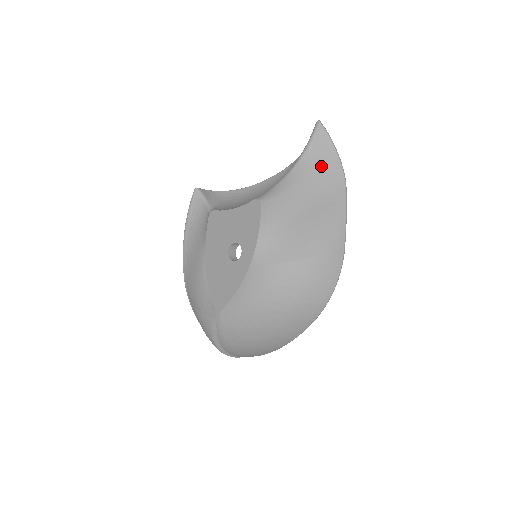
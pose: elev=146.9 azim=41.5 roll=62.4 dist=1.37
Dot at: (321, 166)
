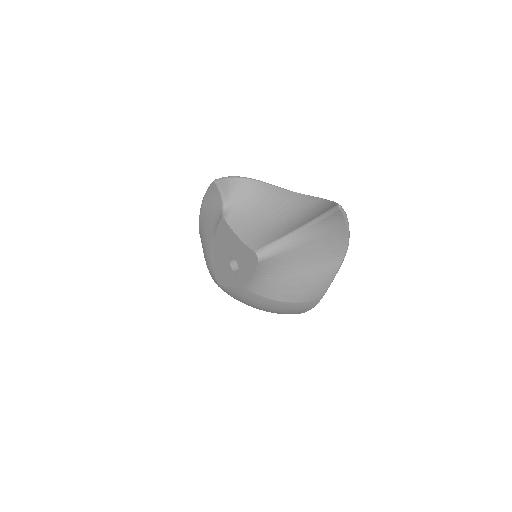
Dot at: (328, 238)
